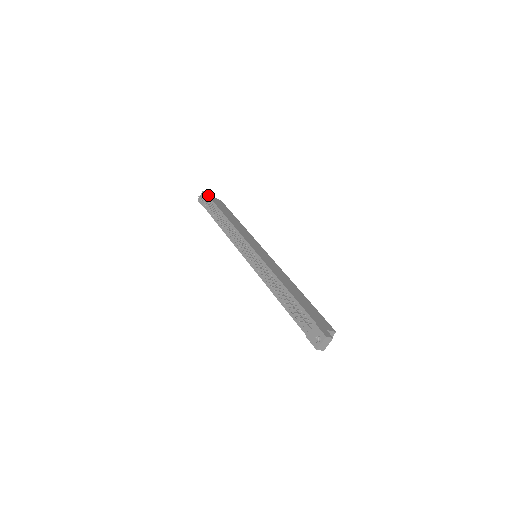
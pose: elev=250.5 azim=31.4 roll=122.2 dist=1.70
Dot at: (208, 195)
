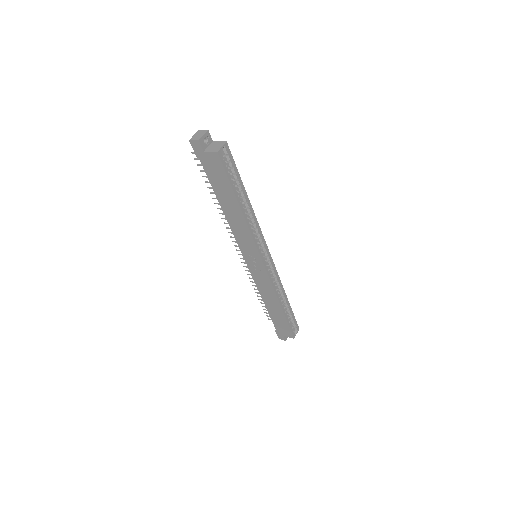
Dot at: occluded
